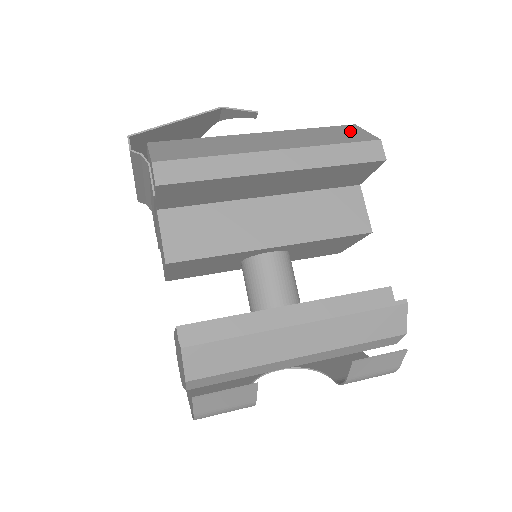
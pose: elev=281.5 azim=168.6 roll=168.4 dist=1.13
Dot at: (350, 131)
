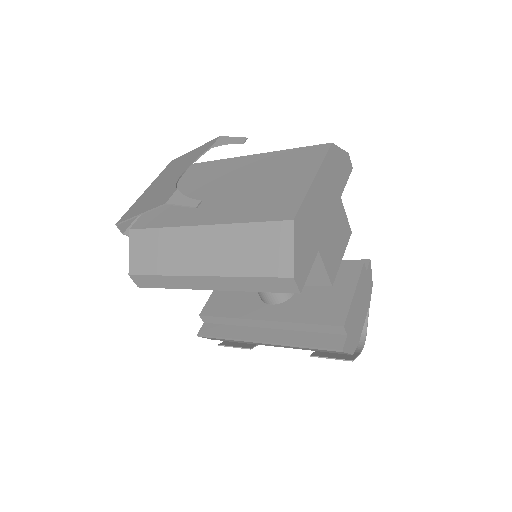
Dot at: (278, 243)
